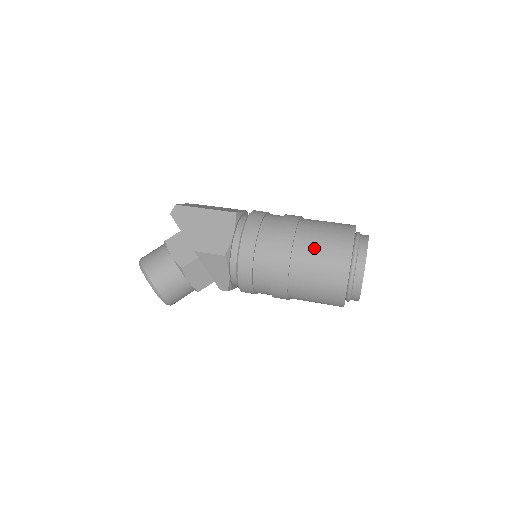
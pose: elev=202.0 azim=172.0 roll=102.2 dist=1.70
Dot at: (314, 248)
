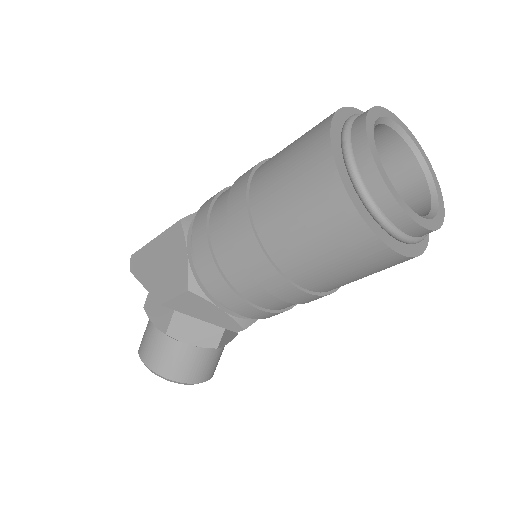
Dot at: (278, 198)
